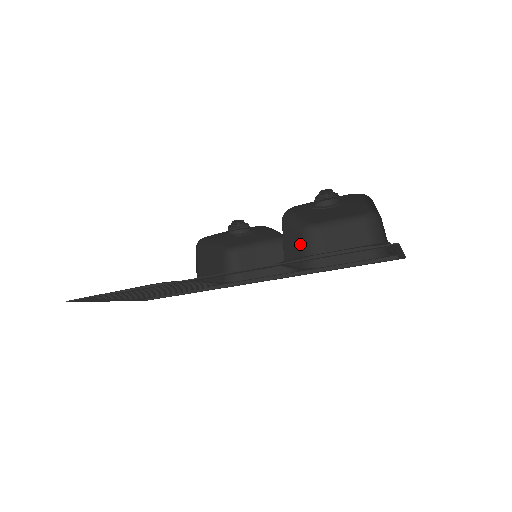
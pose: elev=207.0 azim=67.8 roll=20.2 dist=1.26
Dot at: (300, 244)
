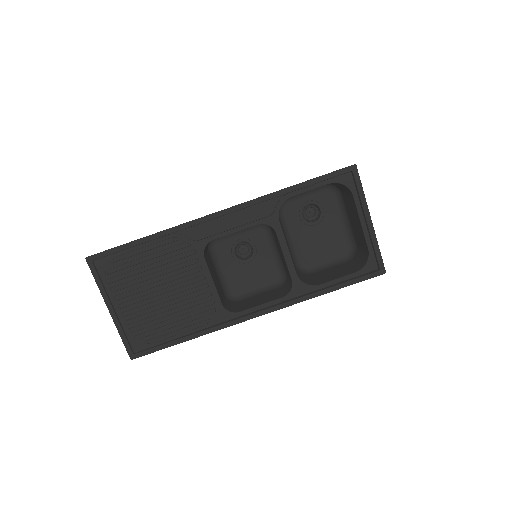
Dot at: occluded
